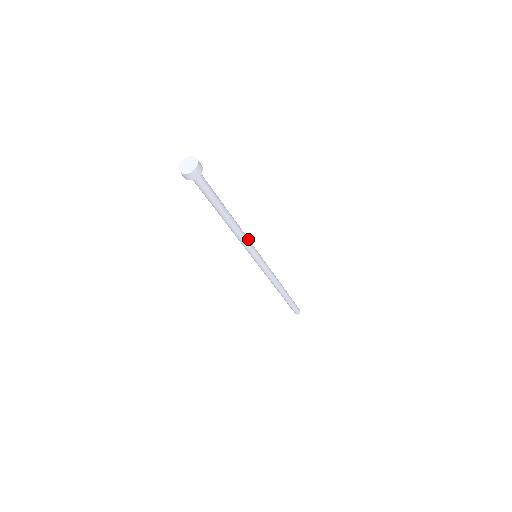
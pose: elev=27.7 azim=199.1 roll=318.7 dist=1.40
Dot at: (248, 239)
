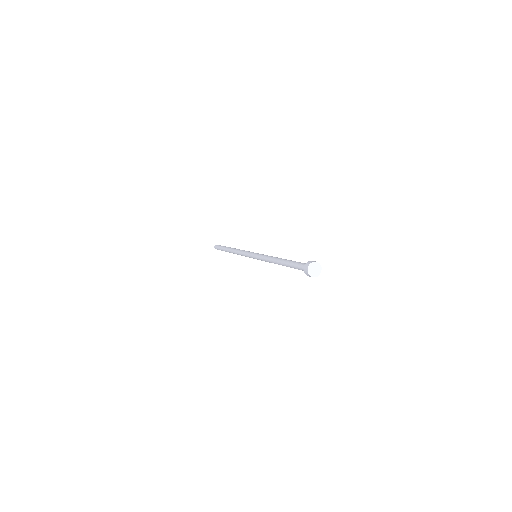
Dot at: occluded
